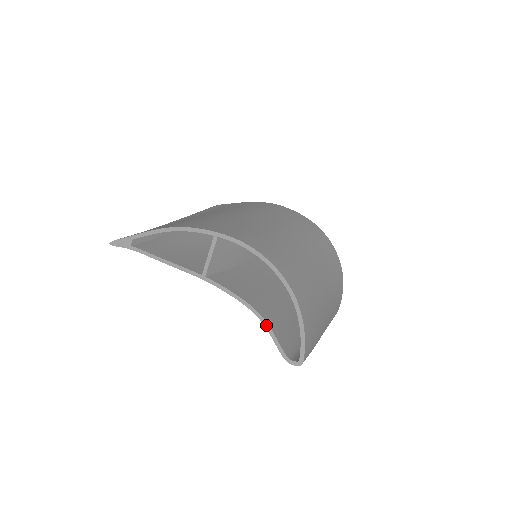
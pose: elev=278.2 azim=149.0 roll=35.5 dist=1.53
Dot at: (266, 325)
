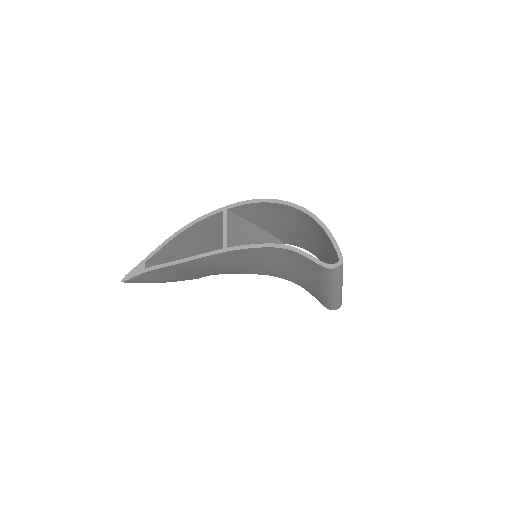
Dot at: (297, 250)
